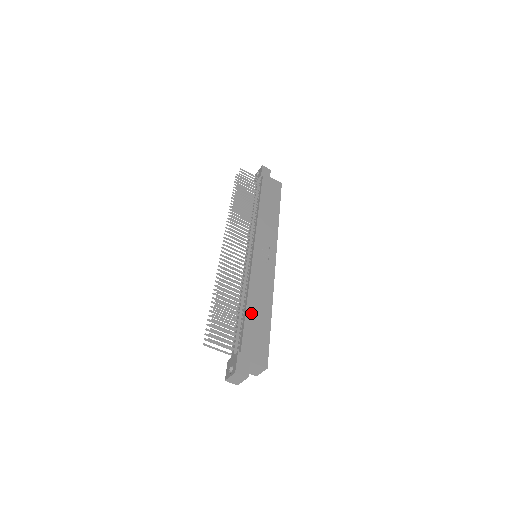
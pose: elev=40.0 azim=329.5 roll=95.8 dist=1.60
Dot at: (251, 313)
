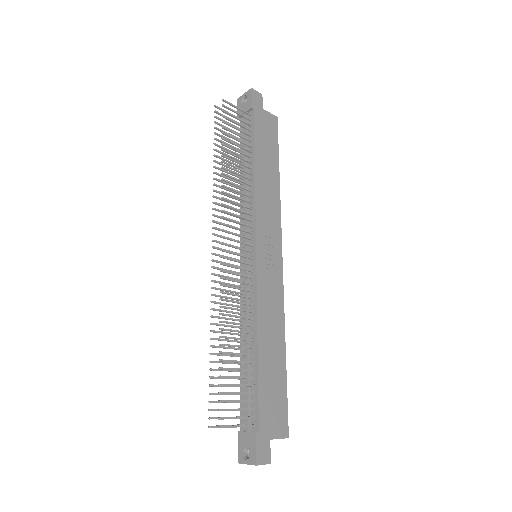
Dot at: (264, 363)
